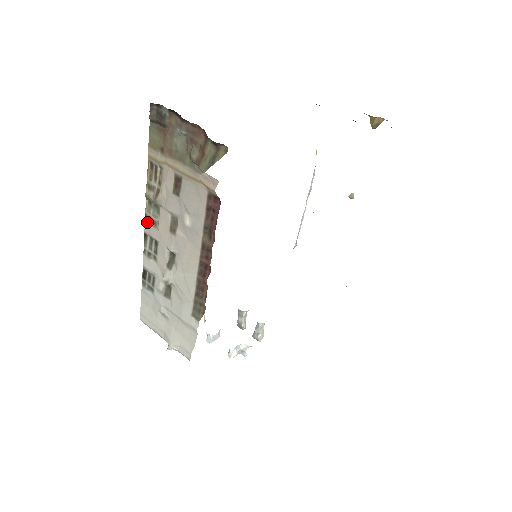
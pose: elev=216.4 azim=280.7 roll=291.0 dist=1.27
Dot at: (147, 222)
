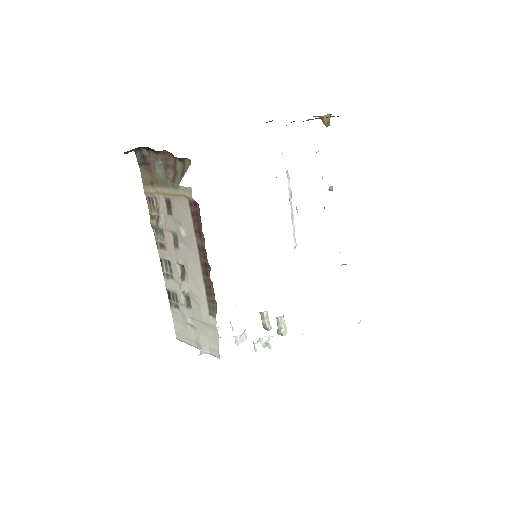
Dot at: (158, 248)
